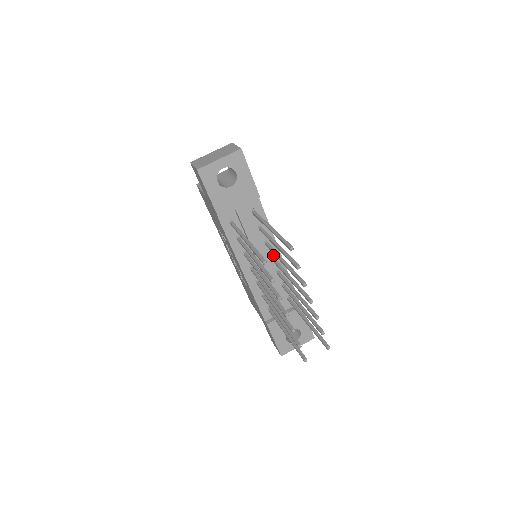
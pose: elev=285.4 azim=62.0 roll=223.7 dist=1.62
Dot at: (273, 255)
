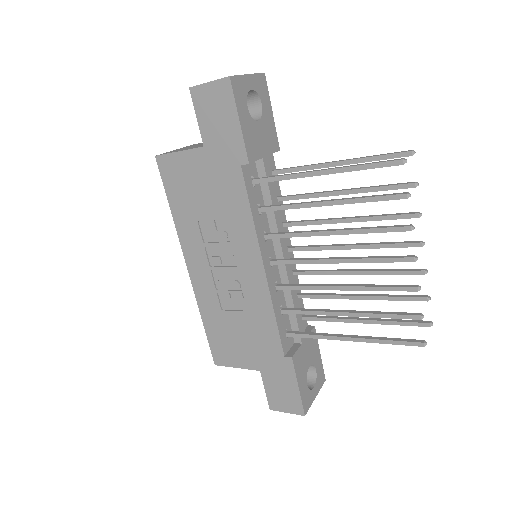
Dot at: occluded
